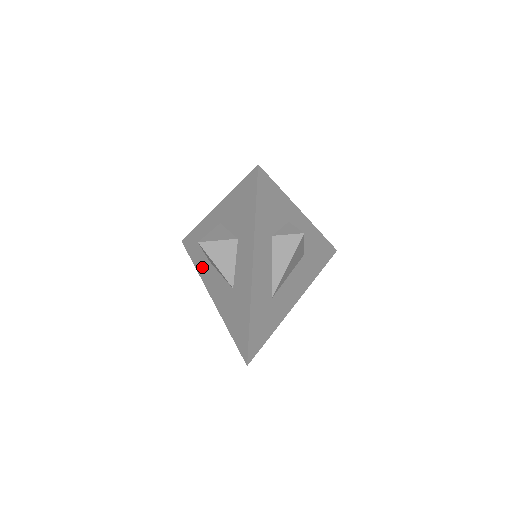
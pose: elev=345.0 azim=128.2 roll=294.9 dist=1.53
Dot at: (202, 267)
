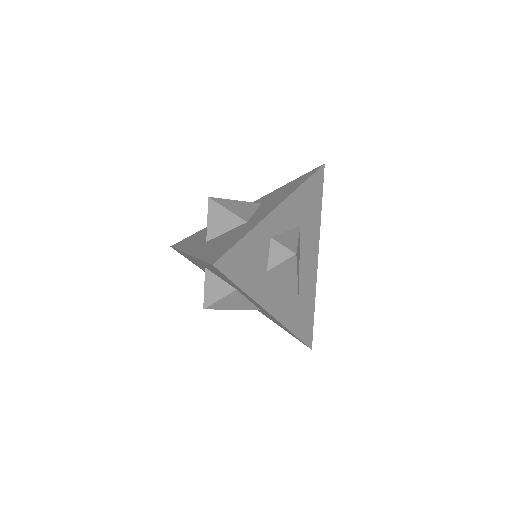
Dot at: occluded
